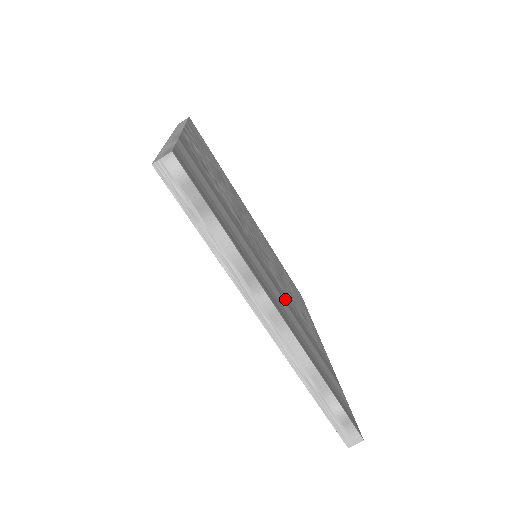
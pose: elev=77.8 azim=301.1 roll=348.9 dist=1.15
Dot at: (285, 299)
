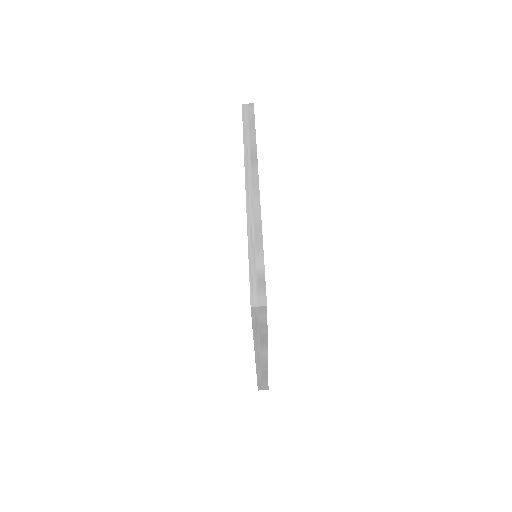
Dot at: occluded
